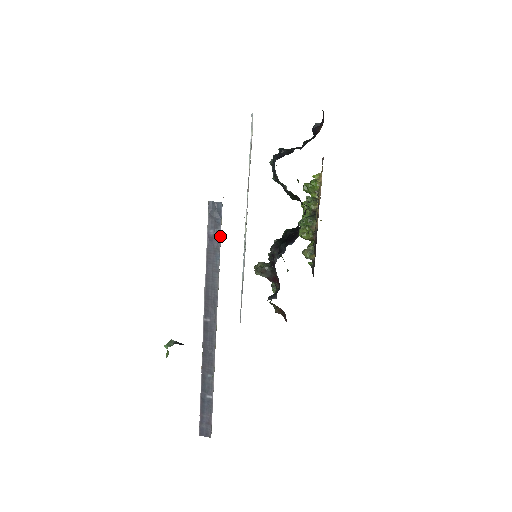
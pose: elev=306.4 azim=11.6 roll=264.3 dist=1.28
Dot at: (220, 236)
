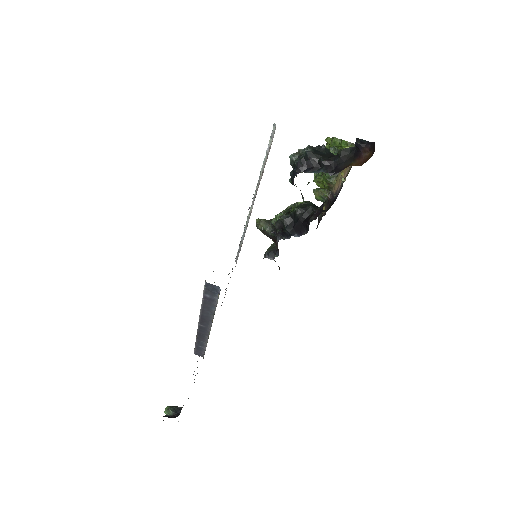
Dot at: (216, 301)
